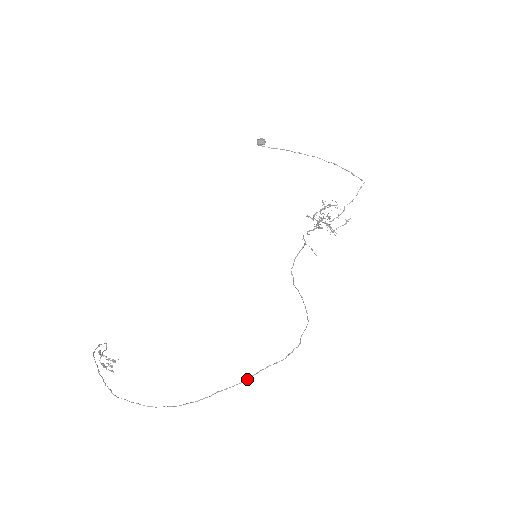
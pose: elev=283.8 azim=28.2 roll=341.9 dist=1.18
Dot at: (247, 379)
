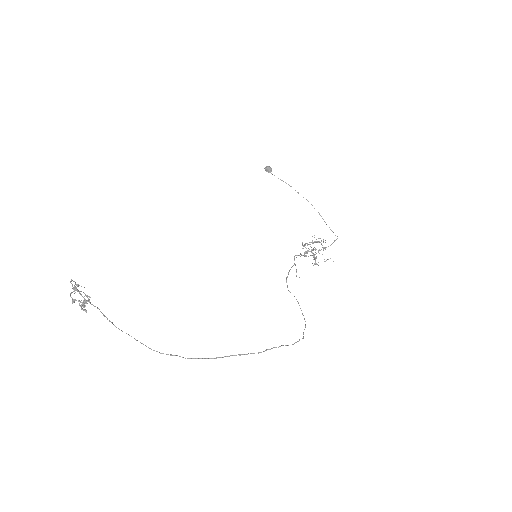
Dot at: occluded
